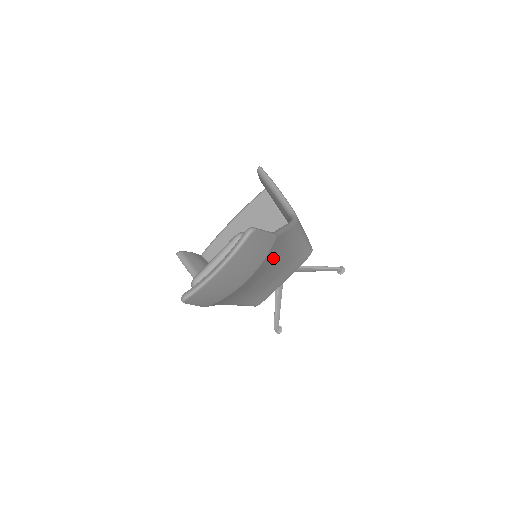
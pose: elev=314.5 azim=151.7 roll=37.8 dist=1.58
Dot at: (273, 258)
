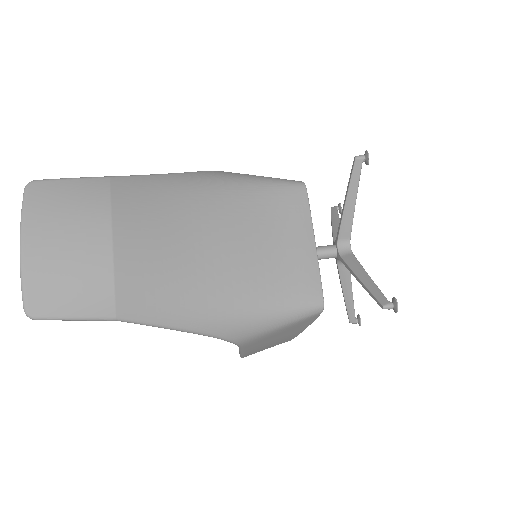
Dot at: (166, 207)
